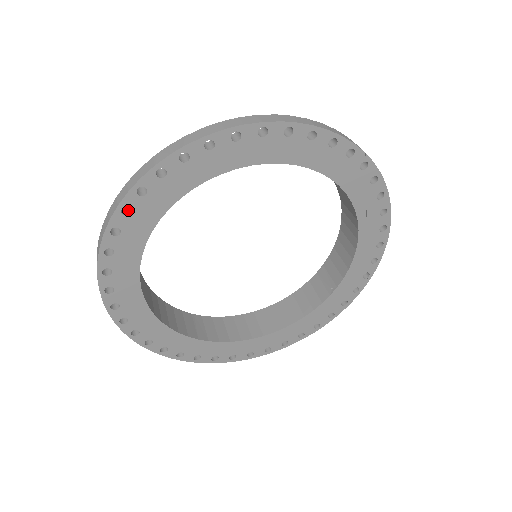
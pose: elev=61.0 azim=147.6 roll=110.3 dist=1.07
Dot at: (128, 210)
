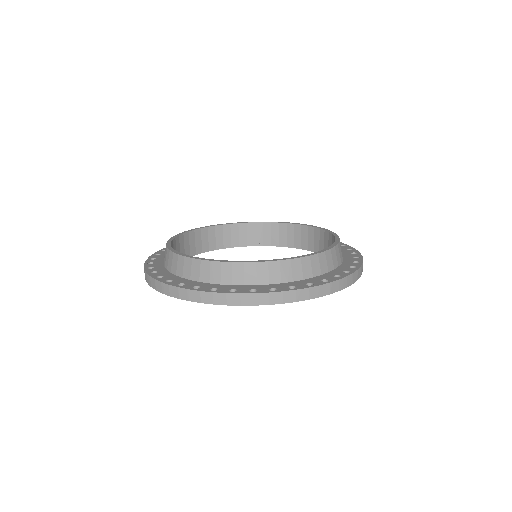
Dot at: occluded
